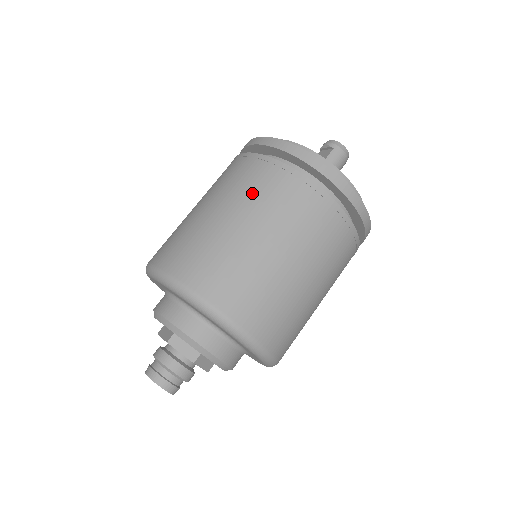
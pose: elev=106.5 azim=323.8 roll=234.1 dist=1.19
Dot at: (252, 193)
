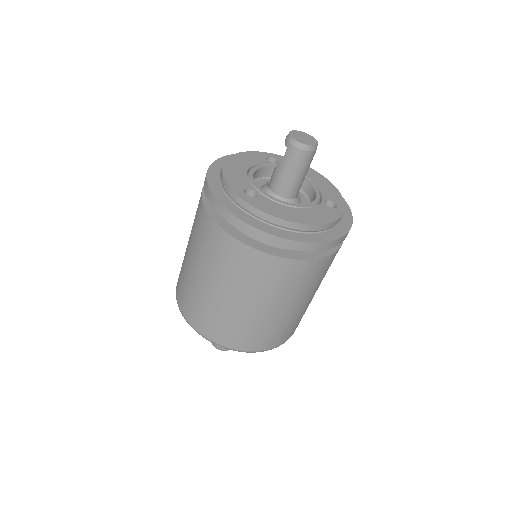
Dot at: (196, 237)
